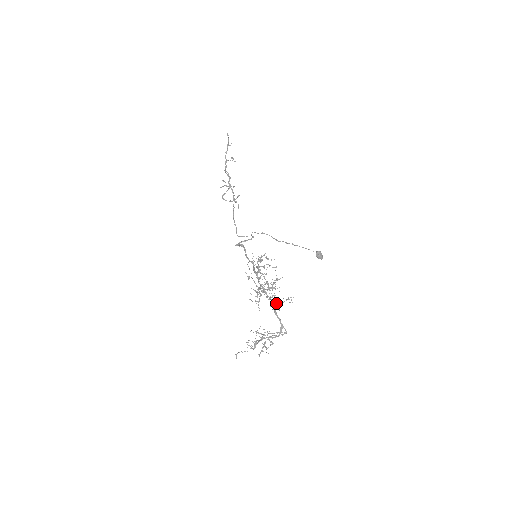
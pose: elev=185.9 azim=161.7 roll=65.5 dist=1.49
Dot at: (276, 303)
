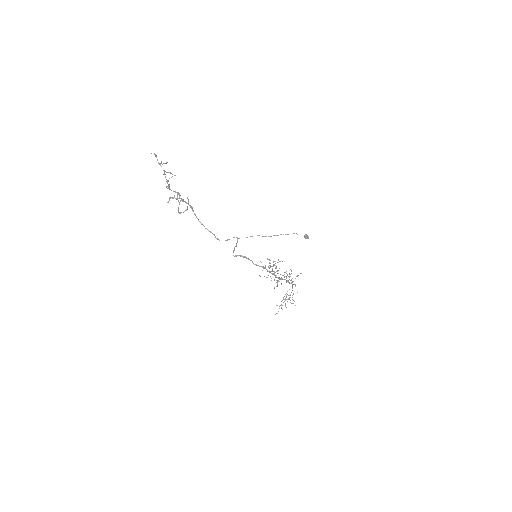
Dot at: occluded
